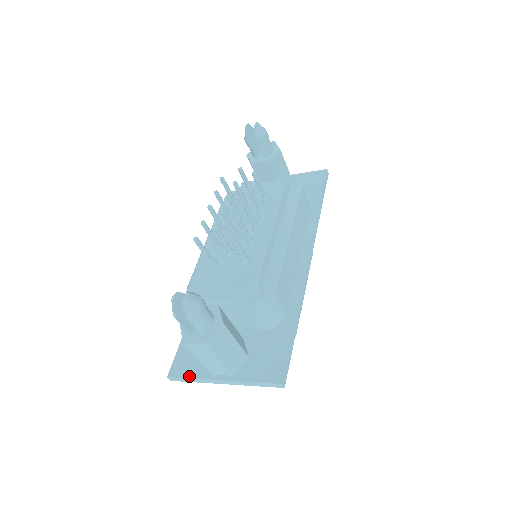
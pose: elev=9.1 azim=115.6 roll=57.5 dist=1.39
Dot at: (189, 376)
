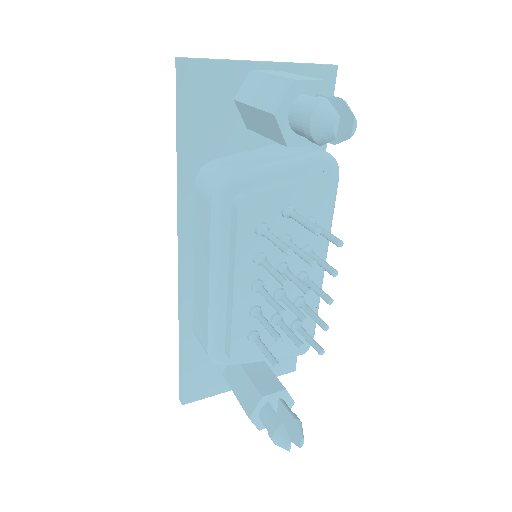
Dot at: (208, 396)
